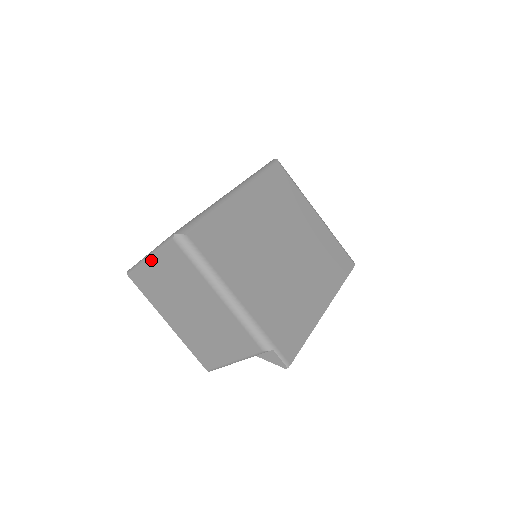
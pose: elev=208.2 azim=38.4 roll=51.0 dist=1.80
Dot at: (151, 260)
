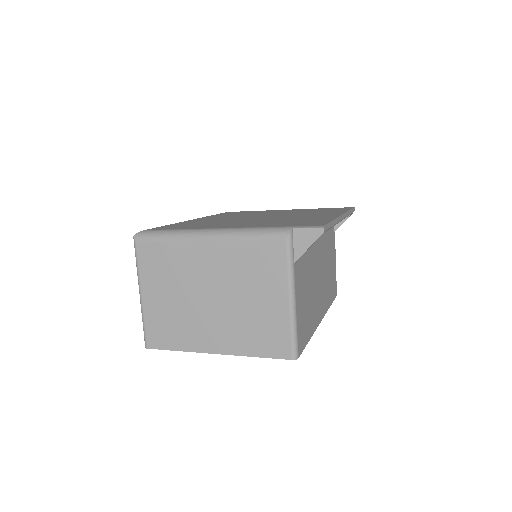
Dot at: (143, 294)
